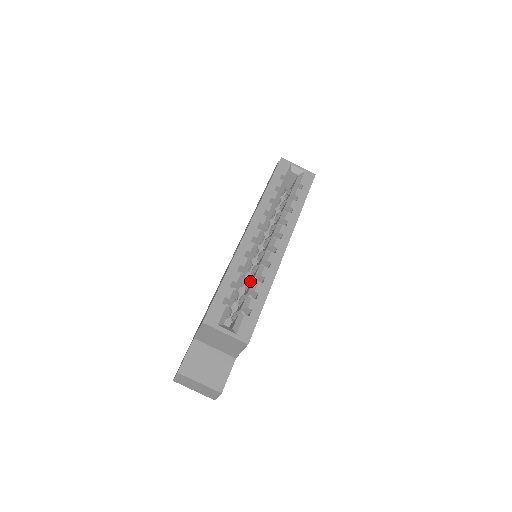
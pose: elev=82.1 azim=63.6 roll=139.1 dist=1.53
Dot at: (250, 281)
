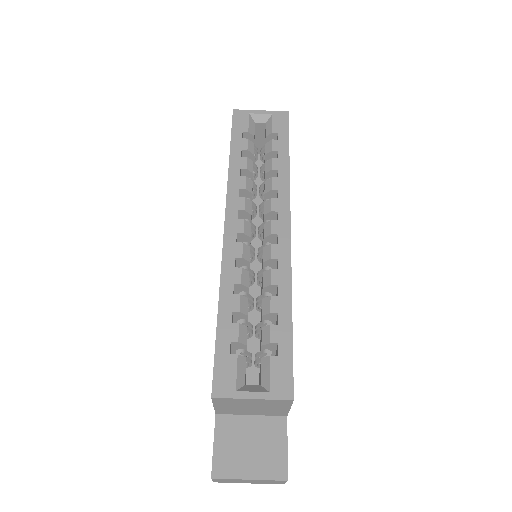
Dot at: (259, 298)
